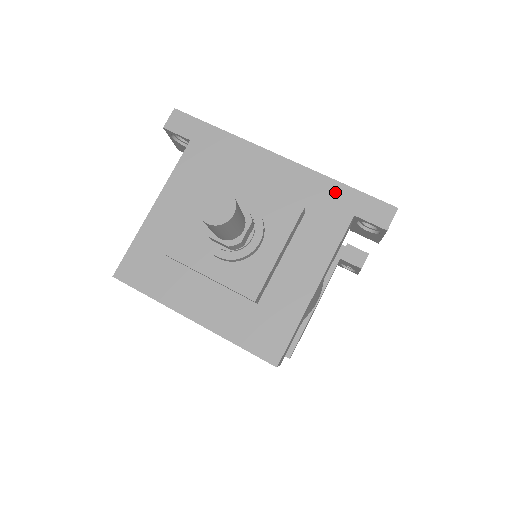
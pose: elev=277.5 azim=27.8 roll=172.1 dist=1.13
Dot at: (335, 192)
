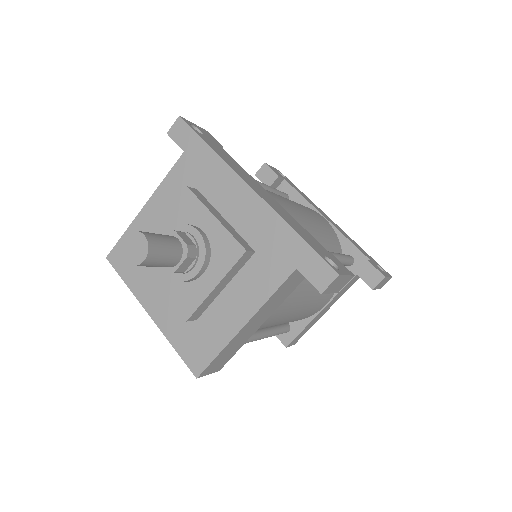
Dot at: (287, 239)
